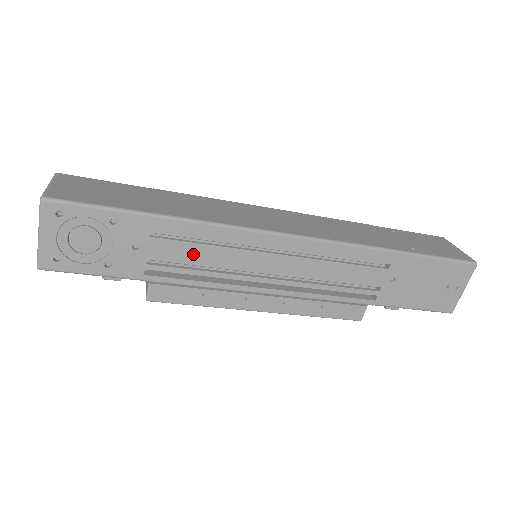
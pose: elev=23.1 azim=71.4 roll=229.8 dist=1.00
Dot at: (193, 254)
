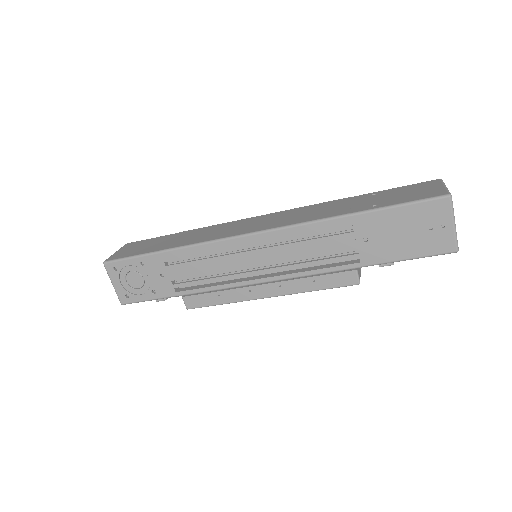
Dot at: (196, 269)
